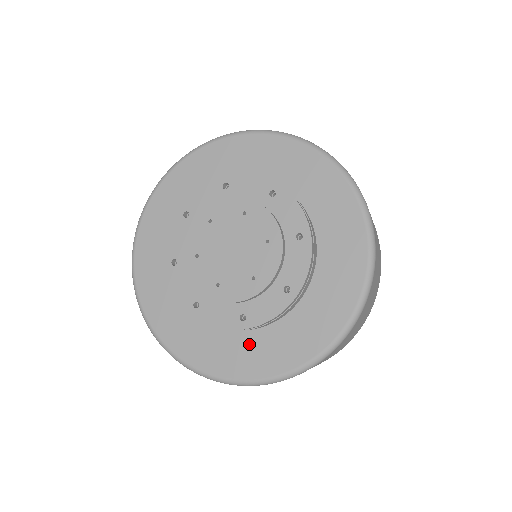
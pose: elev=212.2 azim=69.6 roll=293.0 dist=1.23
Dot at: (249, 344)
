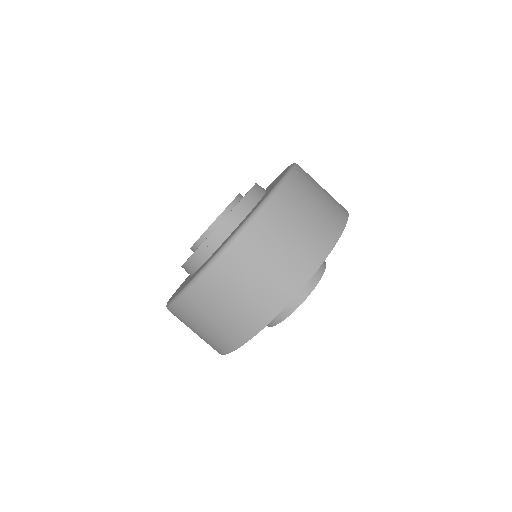
Dot at: occluded
